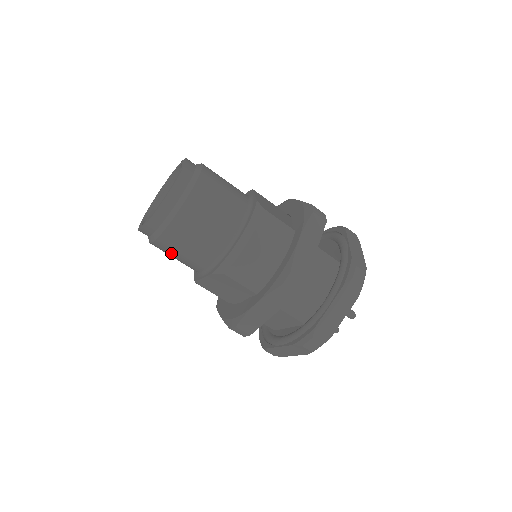
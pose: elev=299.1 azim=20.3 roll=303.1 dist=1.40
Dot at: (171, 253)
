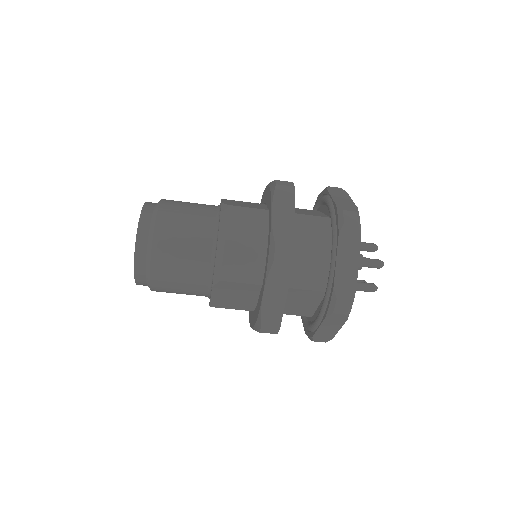
Dot at: (171, 289)
